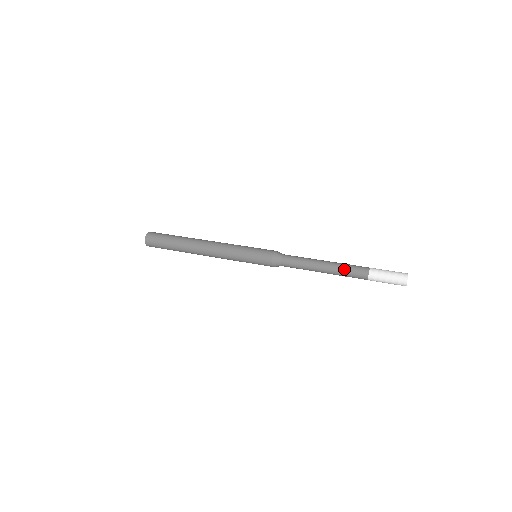
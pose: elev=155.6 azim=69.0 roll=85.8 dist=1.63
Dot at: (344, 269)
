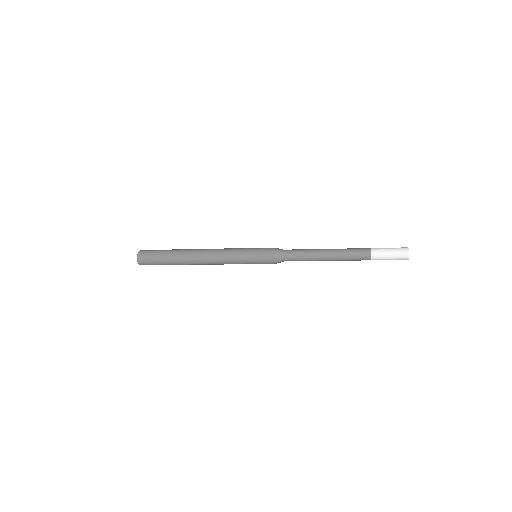
Dot at: (347, 255)
